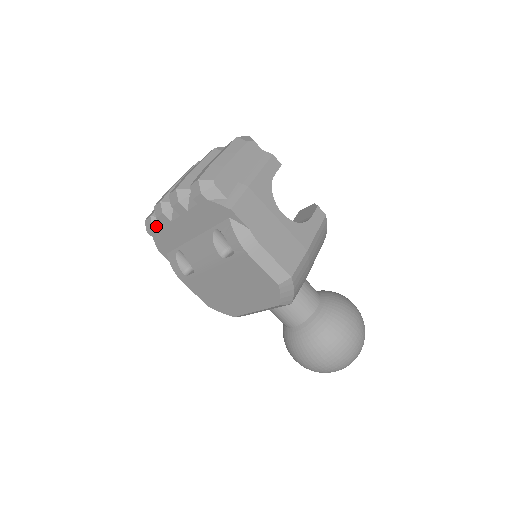
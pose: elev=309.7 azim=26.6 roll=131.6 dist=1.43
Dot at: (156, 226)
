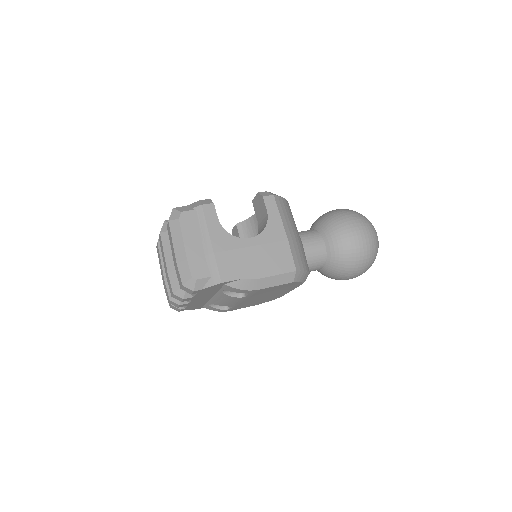
Dot at: (181, 307)
